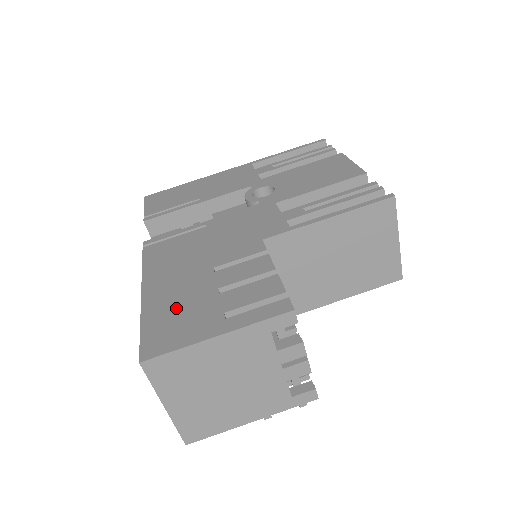
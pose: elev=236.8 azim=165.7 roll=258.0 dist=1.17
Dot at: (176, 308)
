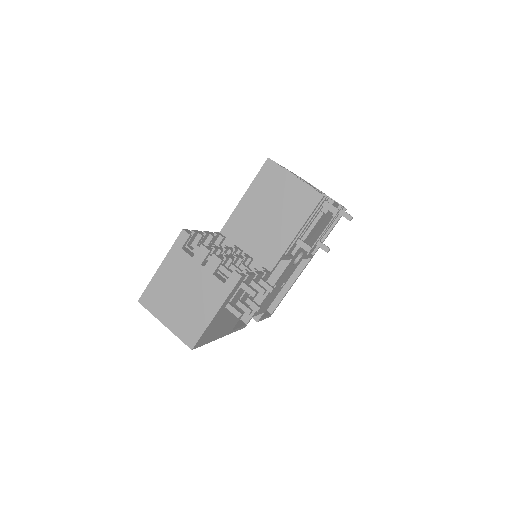
Dot at: occluded
